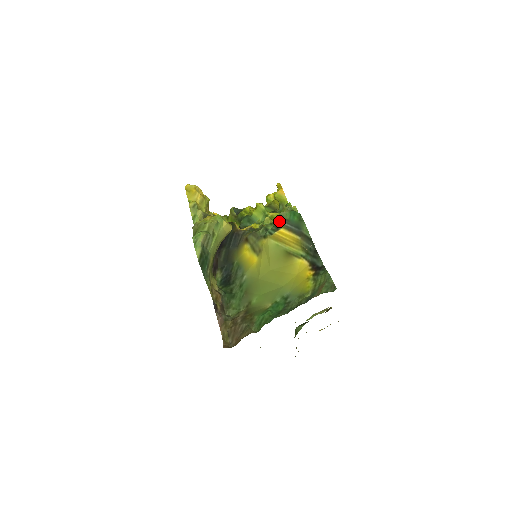
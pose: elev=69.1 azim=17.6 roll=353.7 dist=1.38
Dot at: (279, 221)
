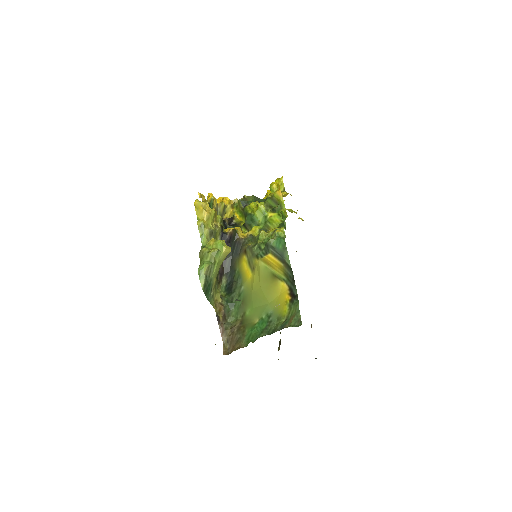
Dot at: (268, 247)
